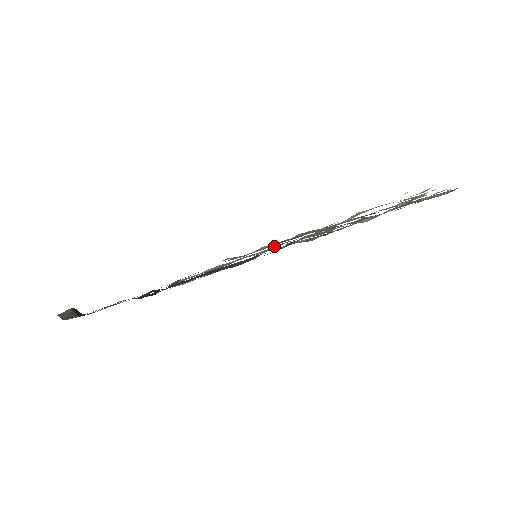
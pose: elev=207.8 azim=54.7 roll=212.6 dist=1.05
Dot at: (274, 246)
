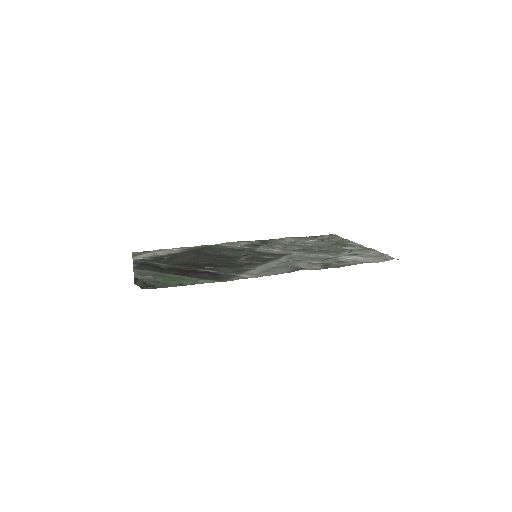
Dot at: (287, 257)
